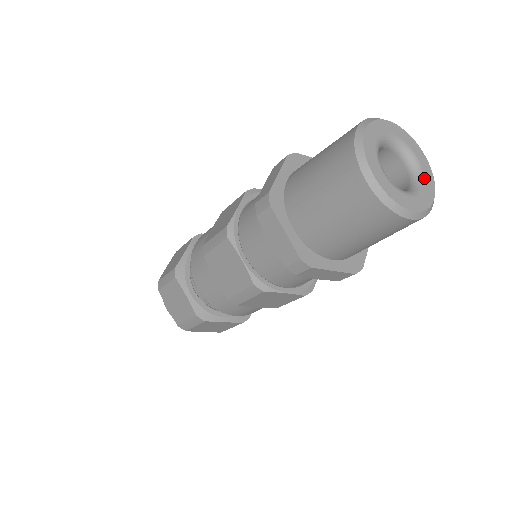
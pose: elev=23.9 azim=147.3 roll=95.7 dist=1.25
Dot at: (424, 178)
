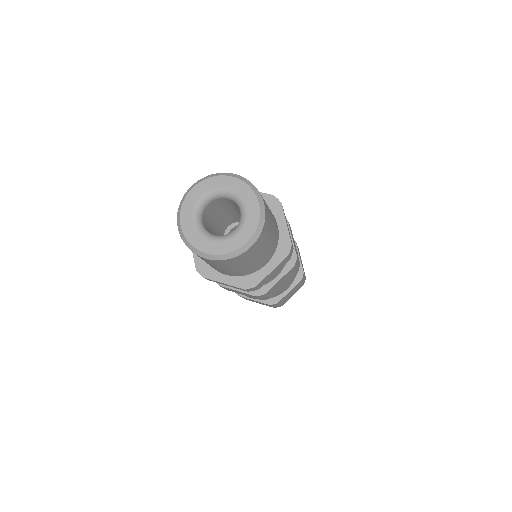
Dot at: (242, 199)
